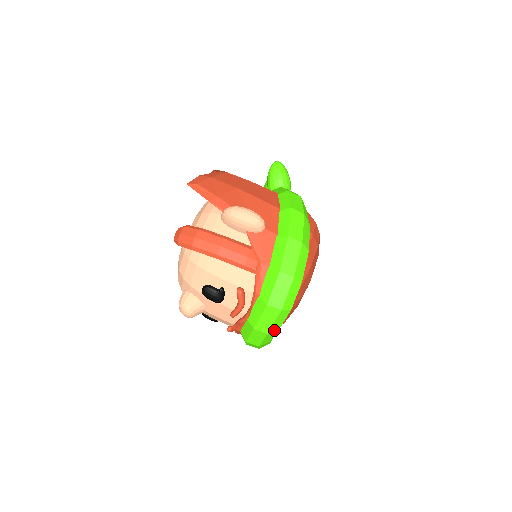
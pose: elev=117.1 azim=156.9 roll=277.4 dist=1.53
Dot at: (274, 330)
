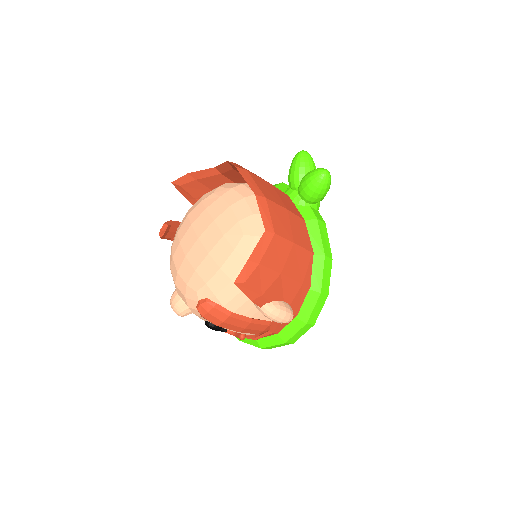
Dot at: occluded
